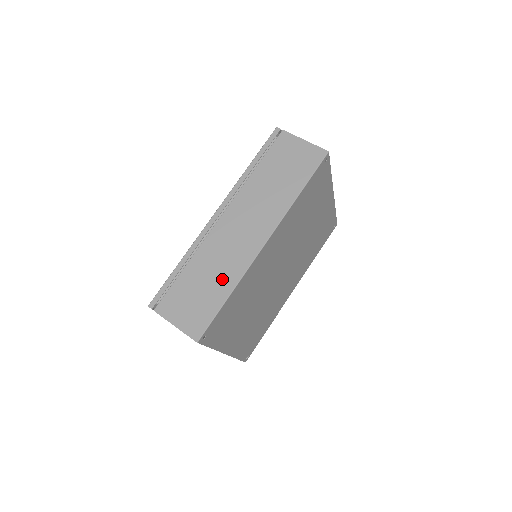
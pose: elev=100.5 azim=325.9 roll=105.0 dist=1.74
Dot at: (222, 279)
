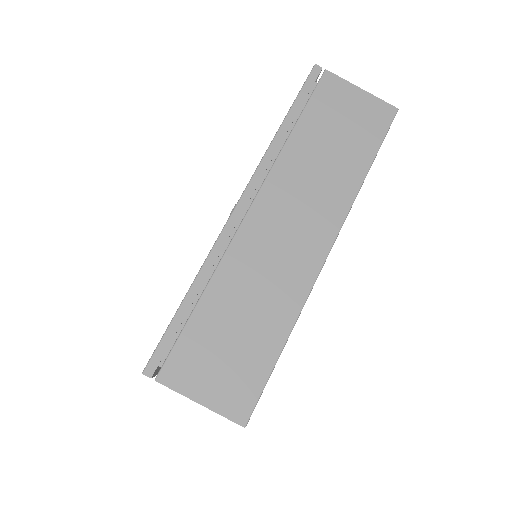
Dot at: (270, 315)
